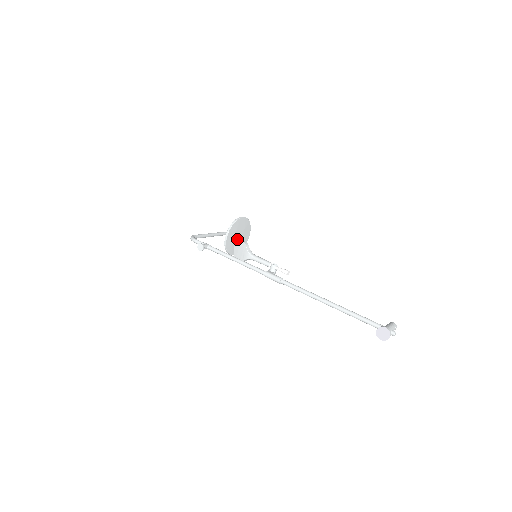
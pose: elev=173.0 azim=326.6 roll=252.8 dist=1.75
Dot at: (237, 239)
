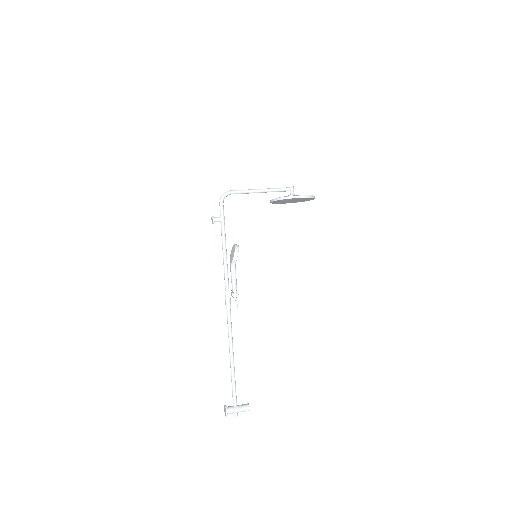
Dot at: (290, 201)
